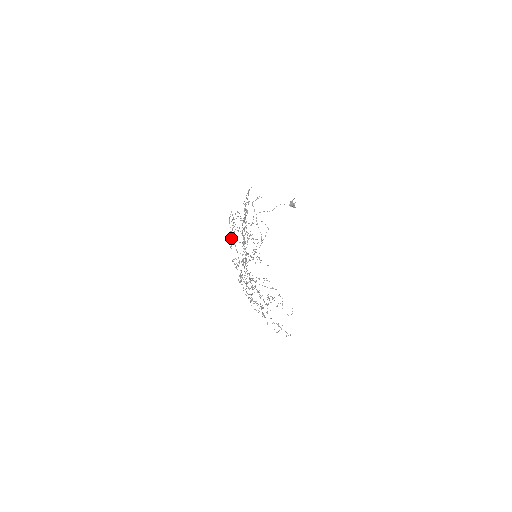
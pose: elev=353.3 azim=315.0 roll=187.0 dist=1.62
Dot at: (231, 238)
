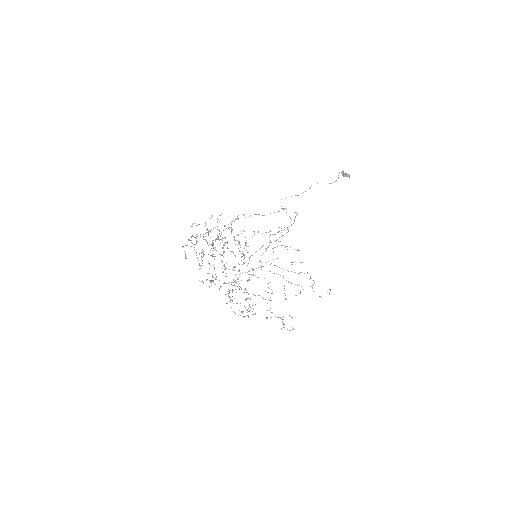
Dot at: occluded
